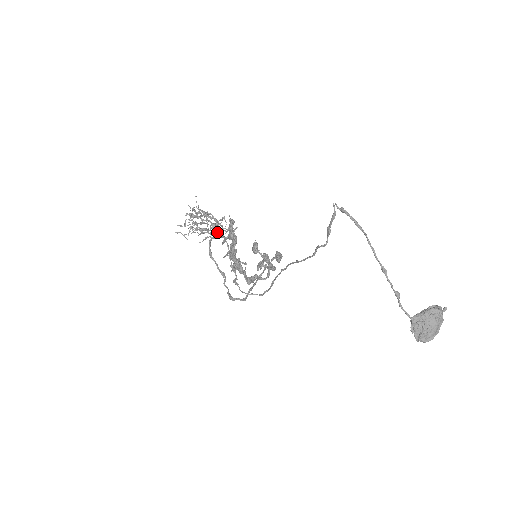
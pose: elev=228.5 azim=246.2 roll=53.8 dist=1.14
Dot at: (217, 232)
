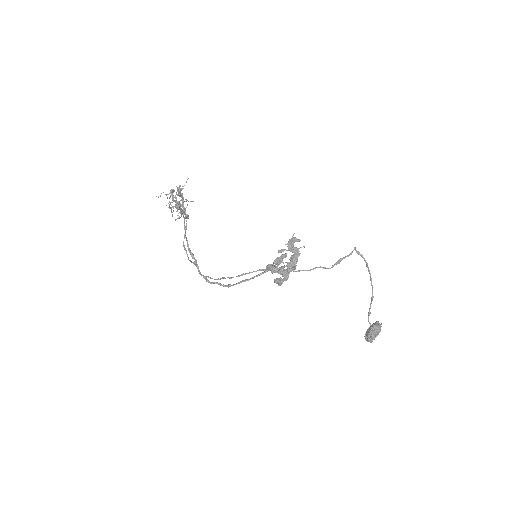
Dot at: (185, 213)
